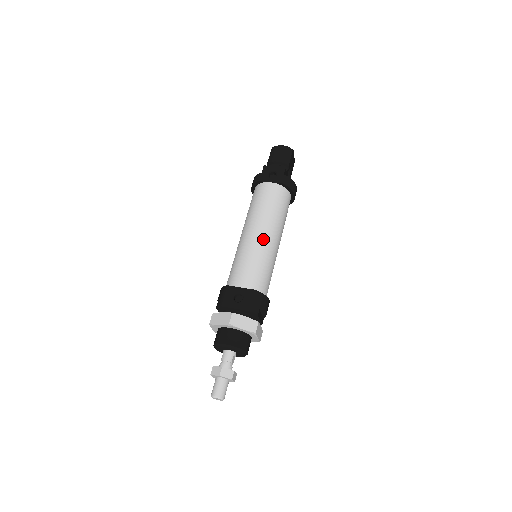
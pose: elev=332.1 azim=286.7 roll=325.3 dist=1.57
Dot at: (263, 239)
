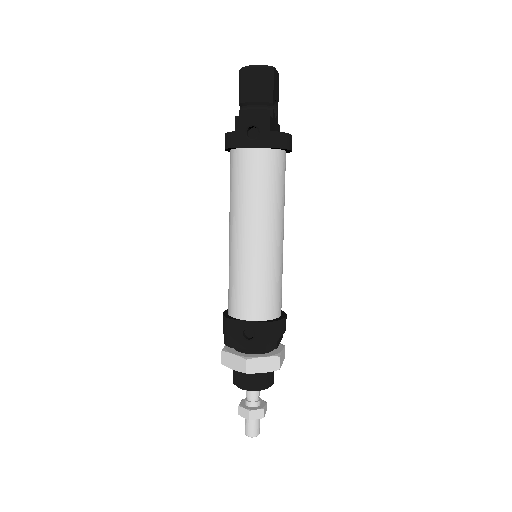
Dot at: (262, 246)
